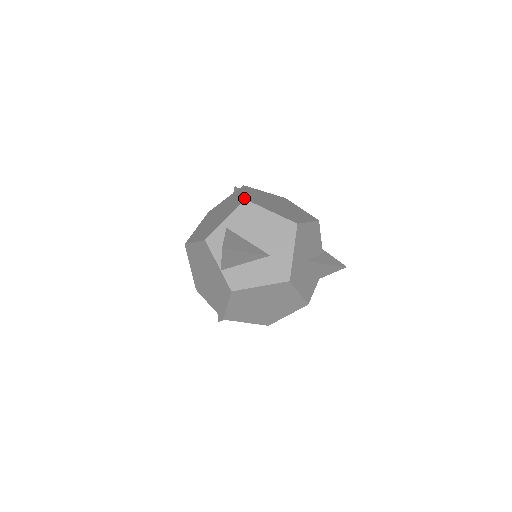
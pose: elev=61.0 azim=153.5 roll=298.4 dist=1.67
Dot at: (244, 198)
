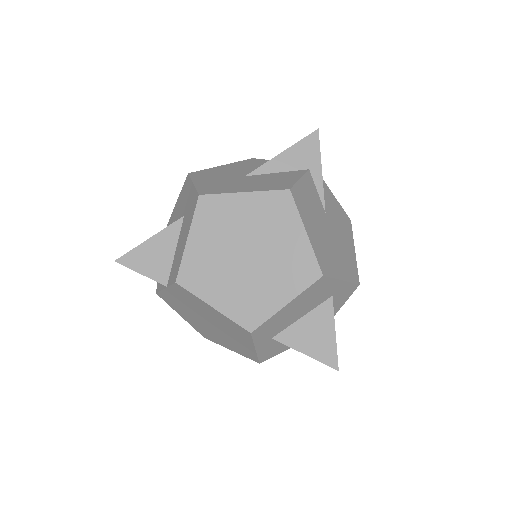
Dot at: occluded
